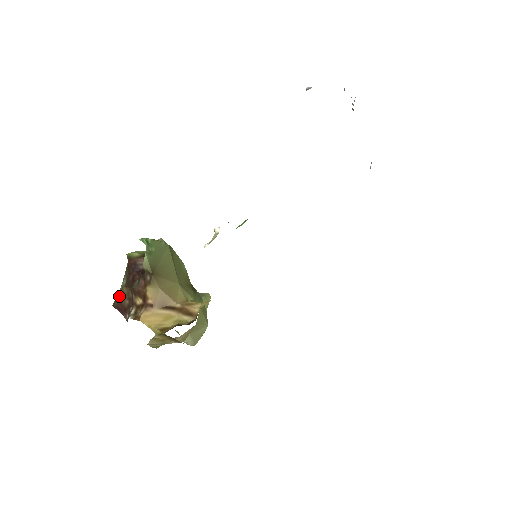
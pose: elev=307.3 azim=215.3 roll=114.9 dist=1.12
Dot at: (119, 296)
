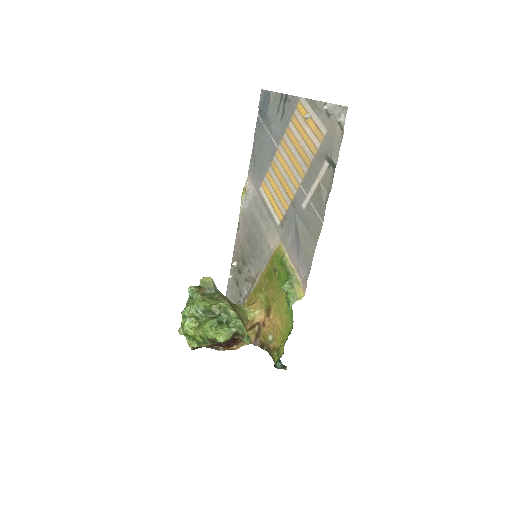
Dot at: occluded
